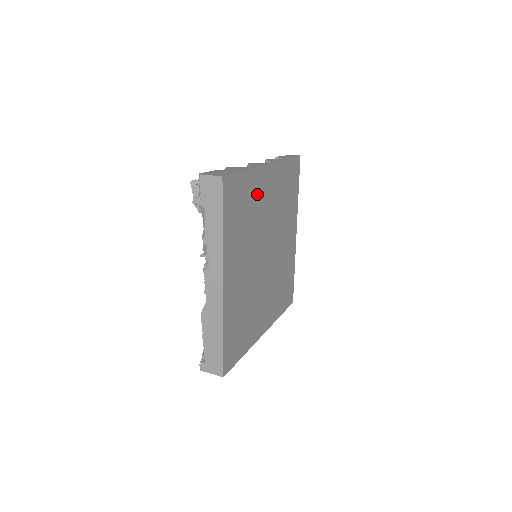
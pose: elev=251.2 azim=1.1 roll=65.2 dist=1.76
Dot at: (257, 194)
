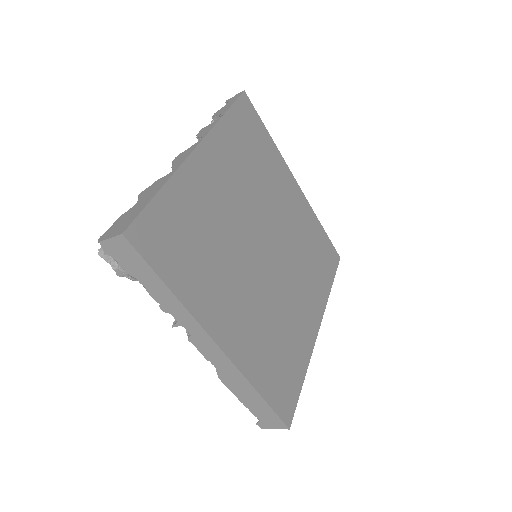
Dot at: (202, 198)
